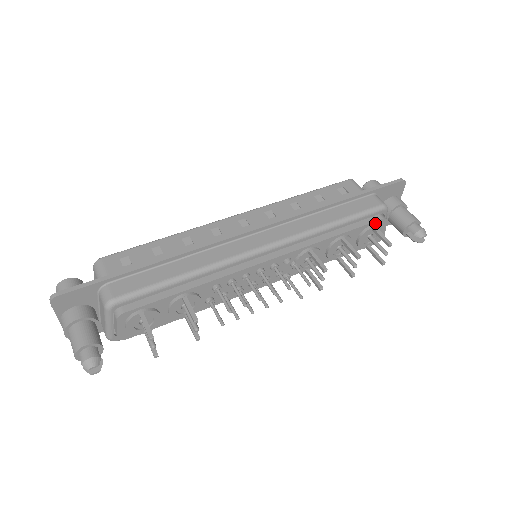
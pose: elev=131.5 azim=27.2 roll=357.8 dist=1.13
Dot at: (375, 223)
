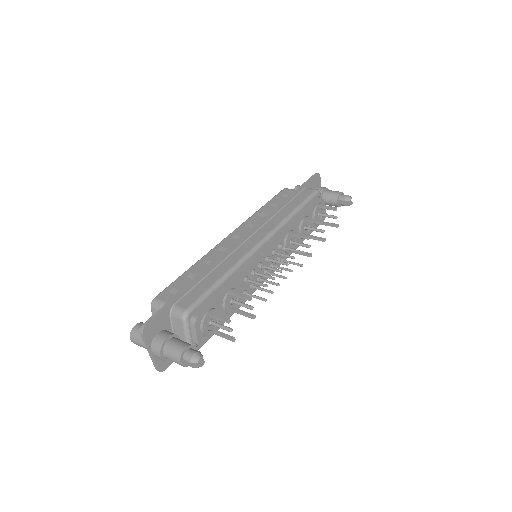
Dot at: (318, 203)
